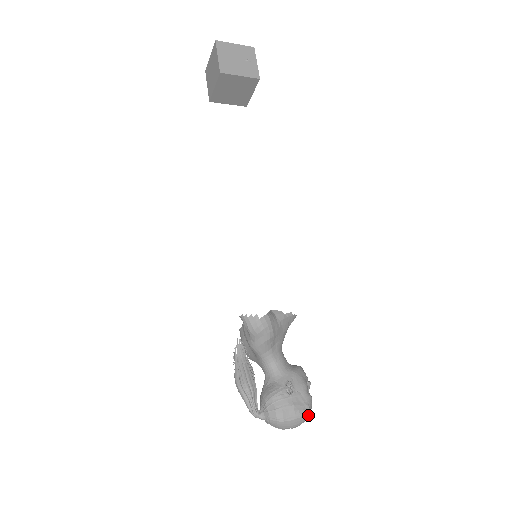
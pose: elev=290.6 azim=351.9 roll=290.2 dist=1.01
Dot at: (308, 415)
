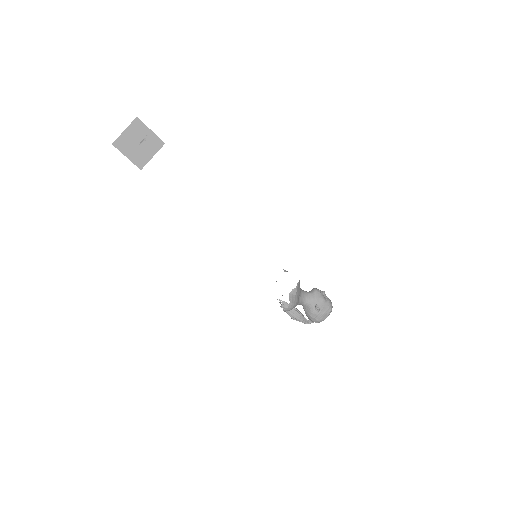
Dot at: occluded
